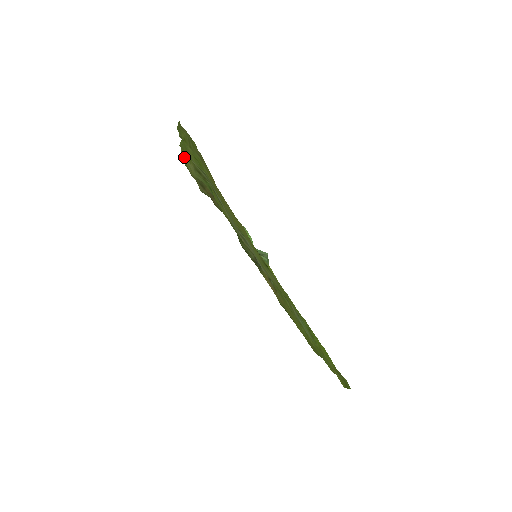
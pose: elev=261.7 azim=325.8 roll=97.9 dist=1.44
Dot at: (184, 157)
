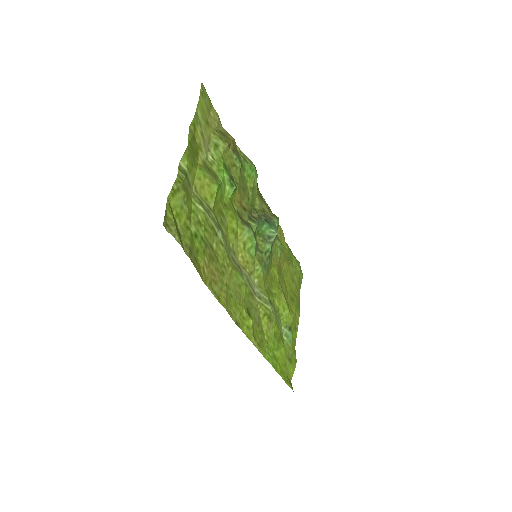
Dot at: (202, 105)
